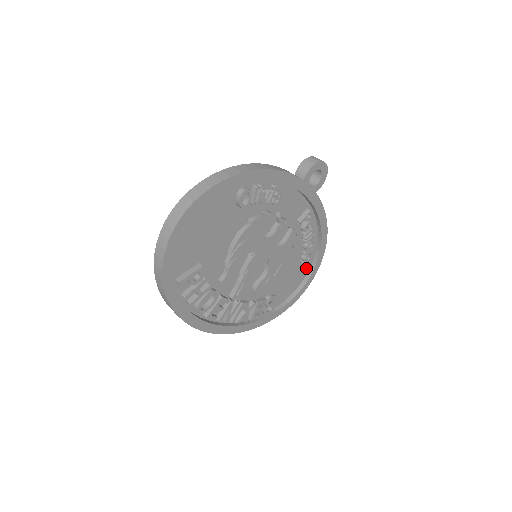
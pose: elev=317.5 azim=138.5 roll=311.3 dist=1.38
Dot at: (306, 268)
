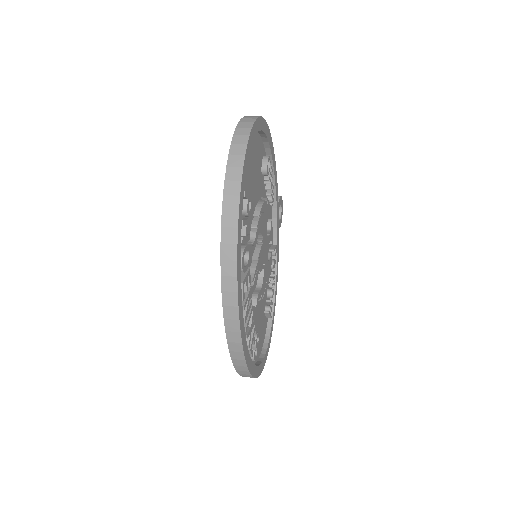
Dot at: (264, 331)
